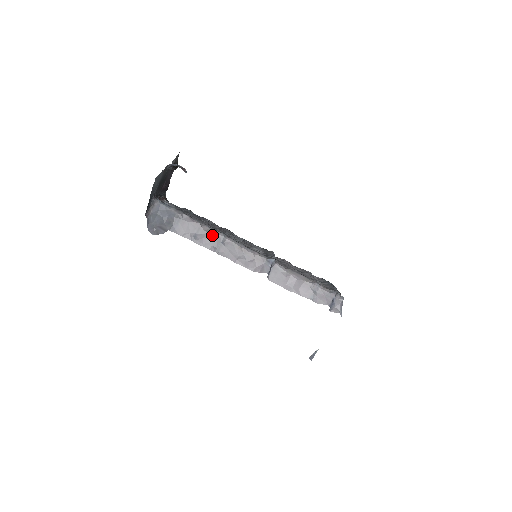
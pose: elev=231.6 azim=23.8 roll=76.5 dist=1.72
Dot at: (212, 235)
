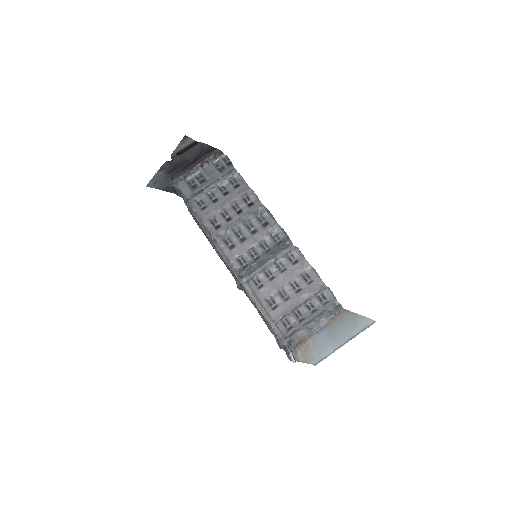
Dot at: (206, 234)
